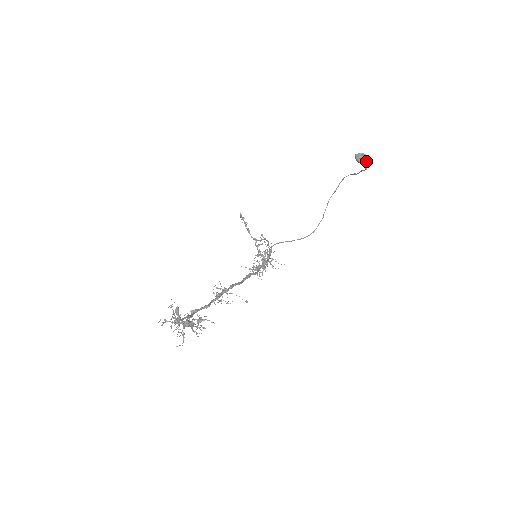
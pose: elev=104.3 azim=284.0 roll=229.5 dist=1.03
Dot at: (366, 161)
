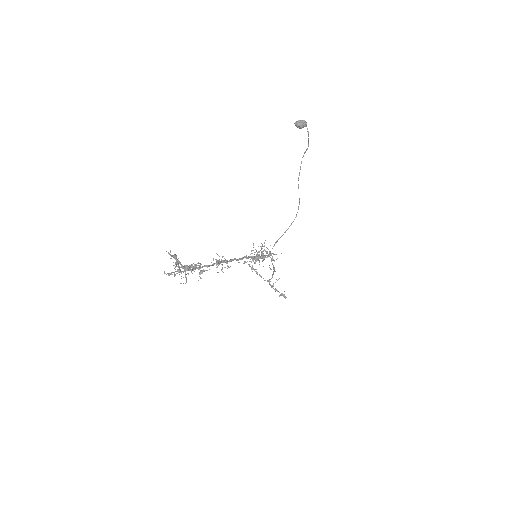
Dot at: (304, 123)
